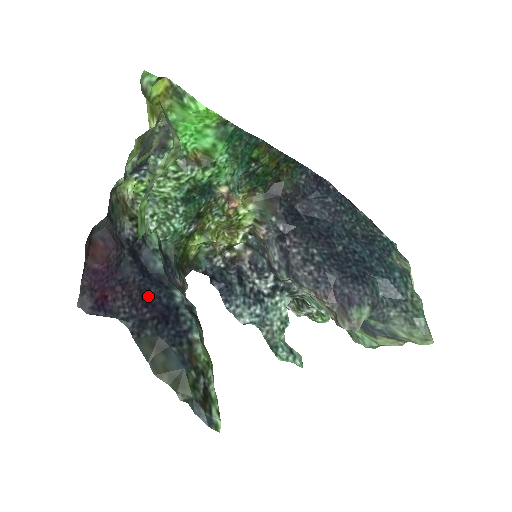
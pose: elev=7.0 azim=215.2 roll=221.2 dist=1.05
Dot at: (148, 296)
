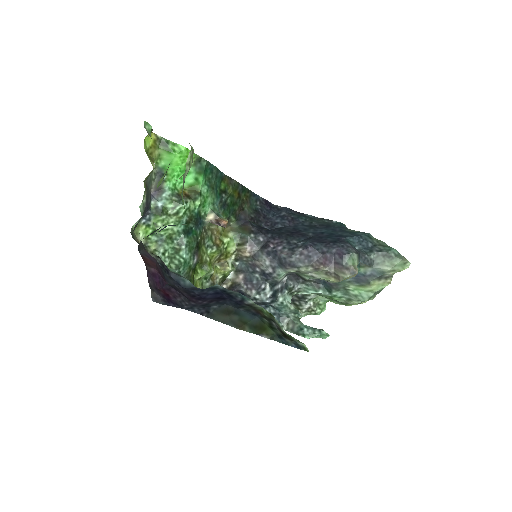
Dot at: (195, 295)
